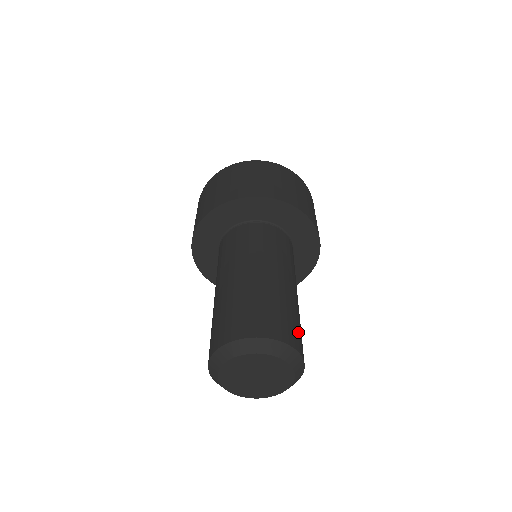
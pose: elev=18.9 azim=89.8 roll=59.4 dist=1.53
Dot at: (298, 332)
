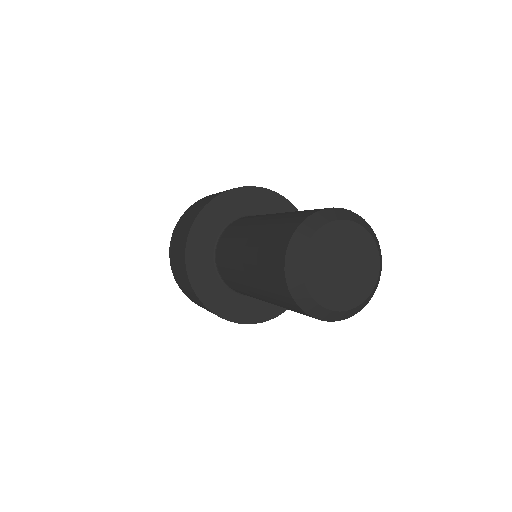
Dot at: occluded
